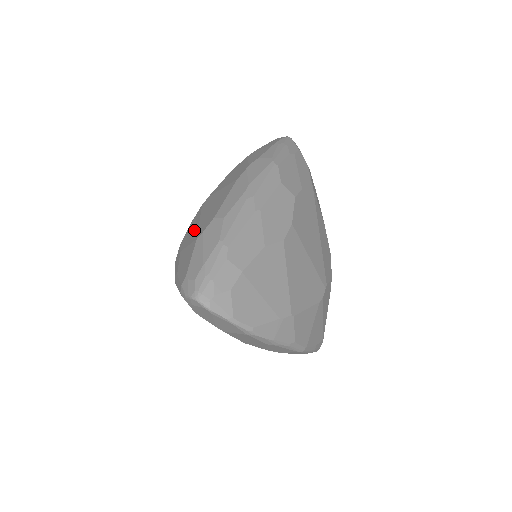
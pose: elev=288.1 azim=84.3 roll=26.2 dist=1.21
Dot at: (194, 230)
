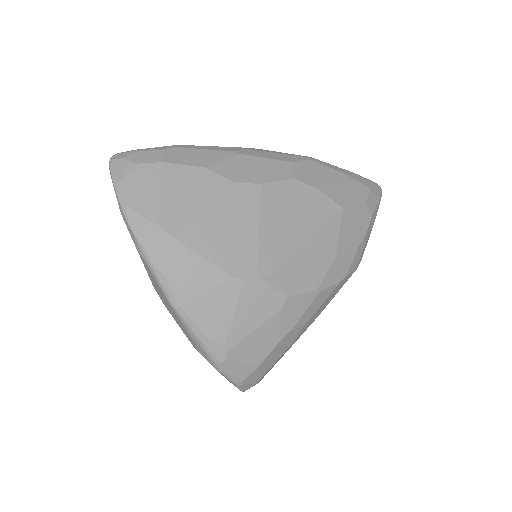
Dot at: occluded
